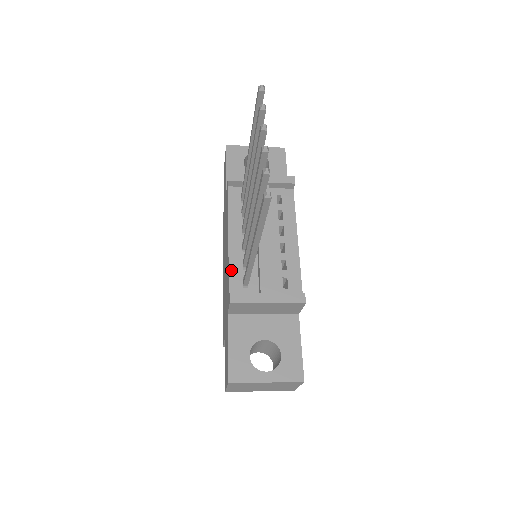
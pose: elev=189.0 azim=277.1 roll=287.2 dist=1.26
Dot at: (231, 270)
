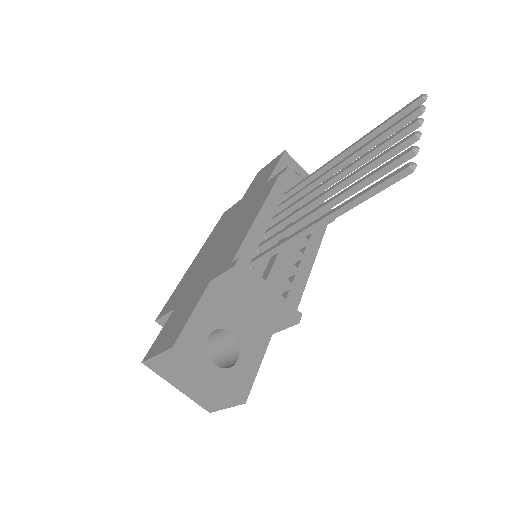
Dot at: (246, 242)
